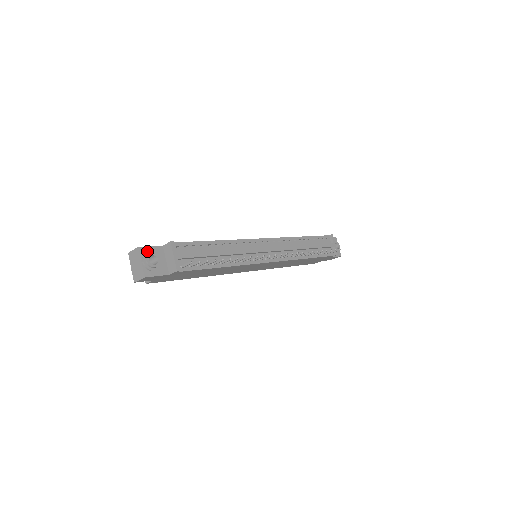
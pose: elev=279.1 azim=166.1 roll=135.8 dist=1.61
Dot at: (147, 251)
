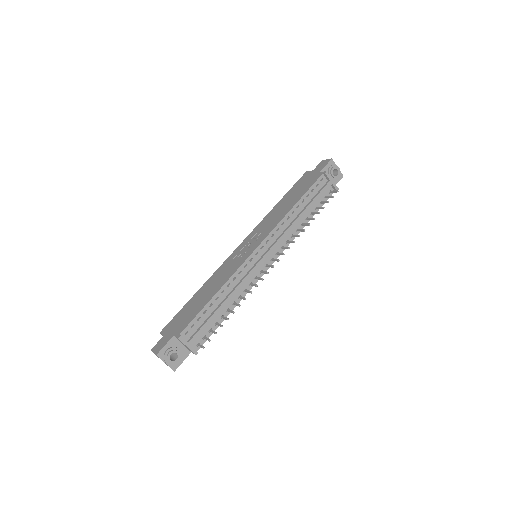
Dot at: (165, 354)
